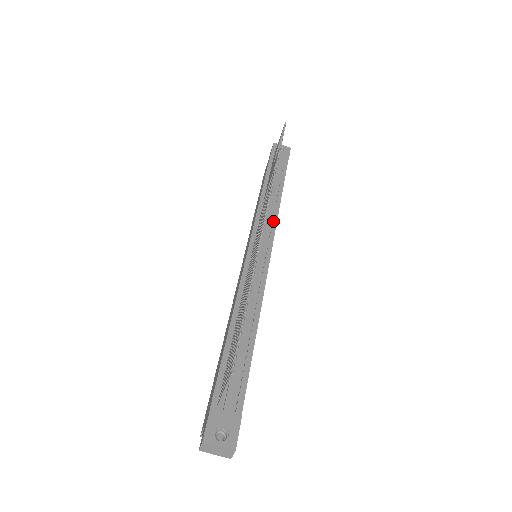
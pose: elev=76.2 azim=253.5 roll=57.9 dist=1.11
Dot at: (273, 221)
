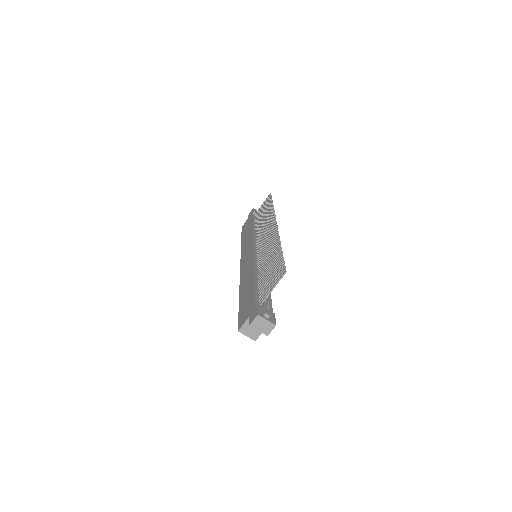
Dot at: occluded
